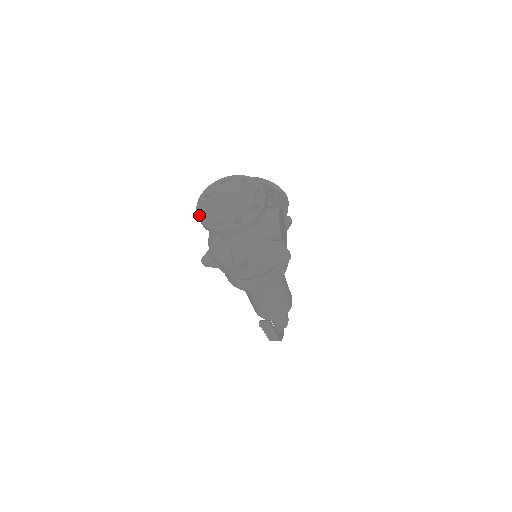
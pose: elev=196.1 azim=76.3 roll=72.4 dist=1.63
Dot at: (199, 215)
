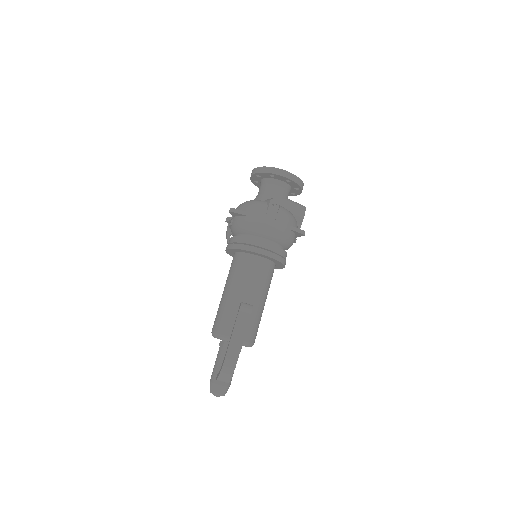
Dot at: (257, 168)
